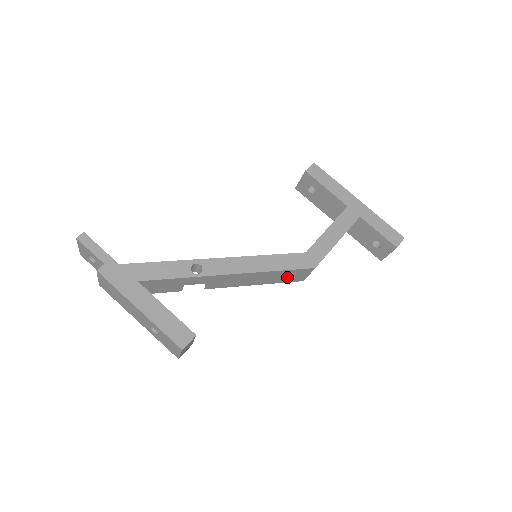
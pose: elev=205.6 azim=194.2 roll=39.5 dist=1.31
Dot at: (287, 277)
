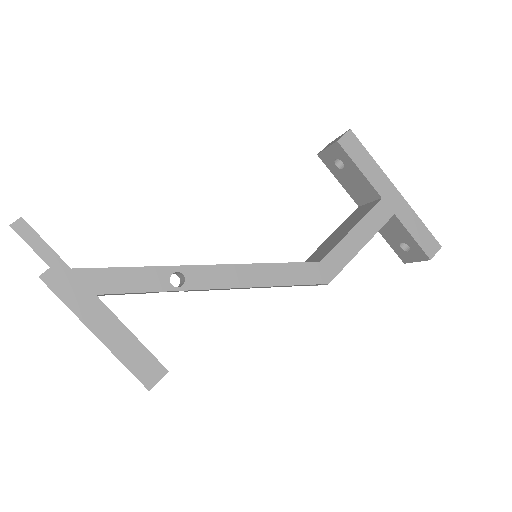
Dot at: occluded
